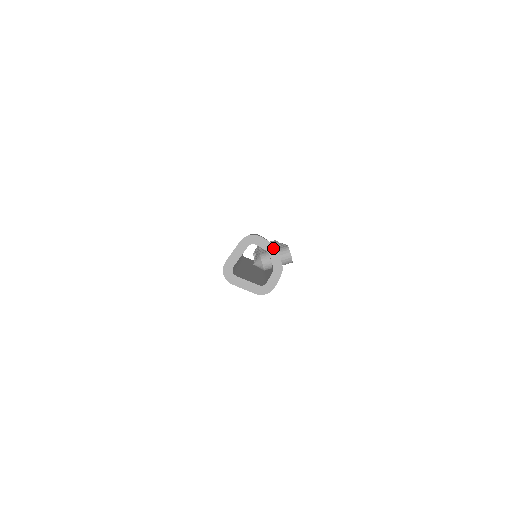
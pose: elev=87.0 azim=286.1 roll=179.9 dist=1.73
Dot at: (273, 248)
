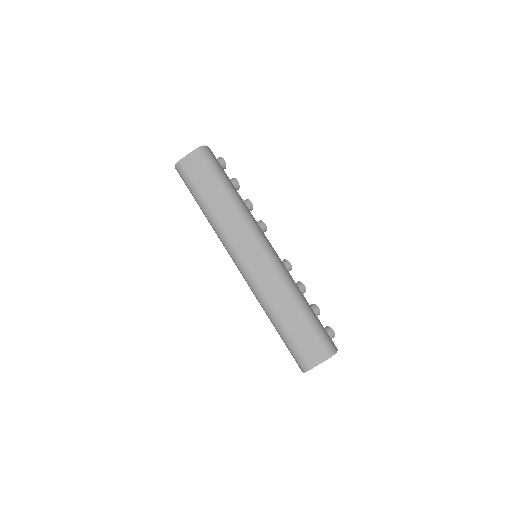
Dot at: occluded
